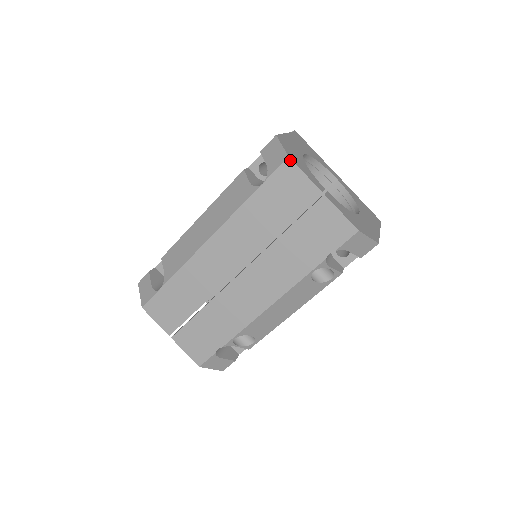
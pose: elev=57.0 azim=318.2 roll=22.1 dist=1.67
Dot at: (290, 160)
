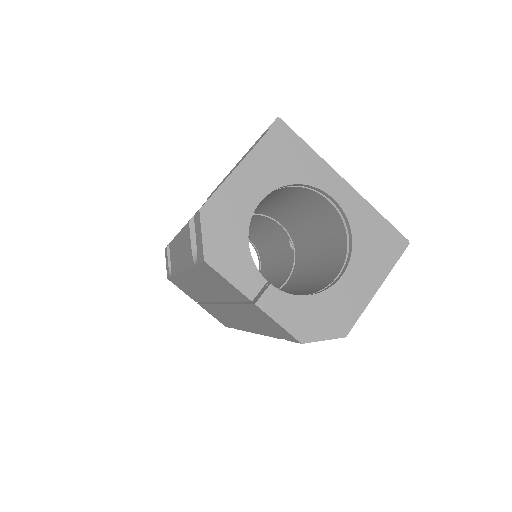
Dot at: (207, 264)
